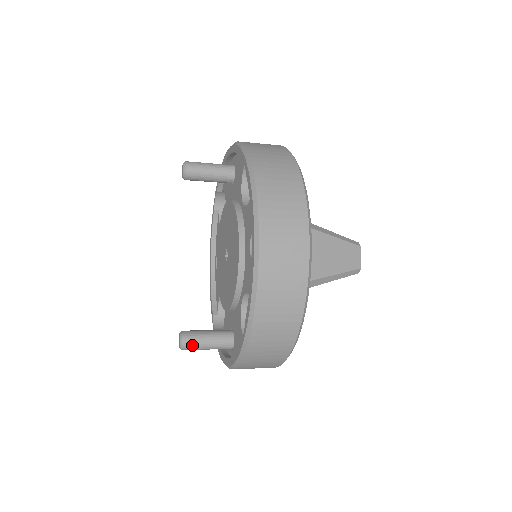
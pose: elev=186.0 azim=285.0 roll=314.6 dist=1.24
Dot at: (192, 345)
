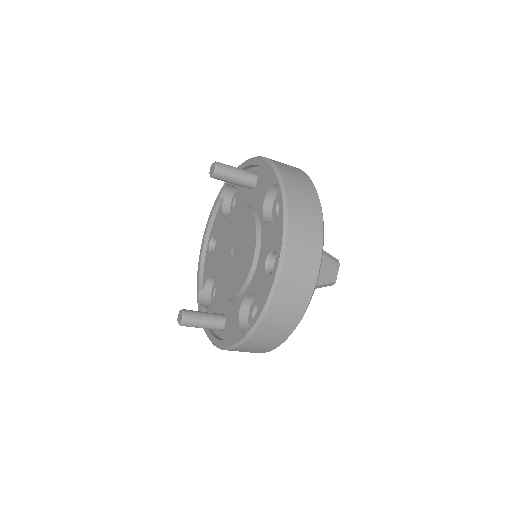
Dot at: (191, 324)
